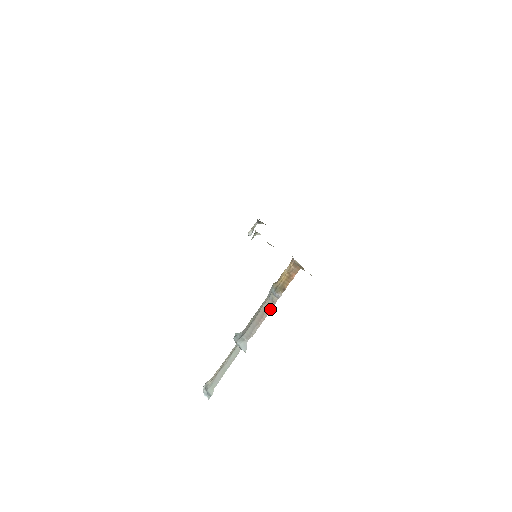
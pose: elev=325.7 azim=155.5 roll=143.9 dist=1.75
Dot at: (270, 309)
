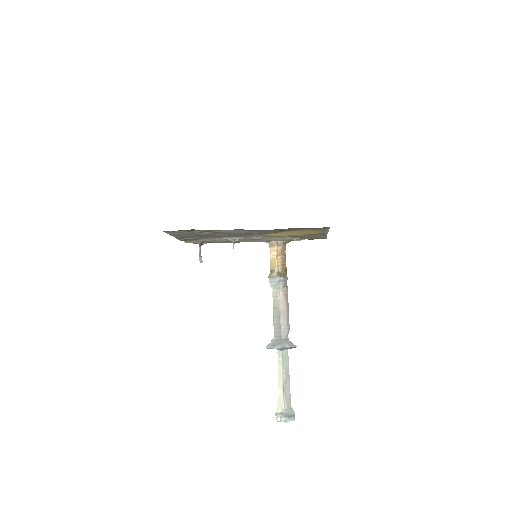
Dot at: (287, 295)
